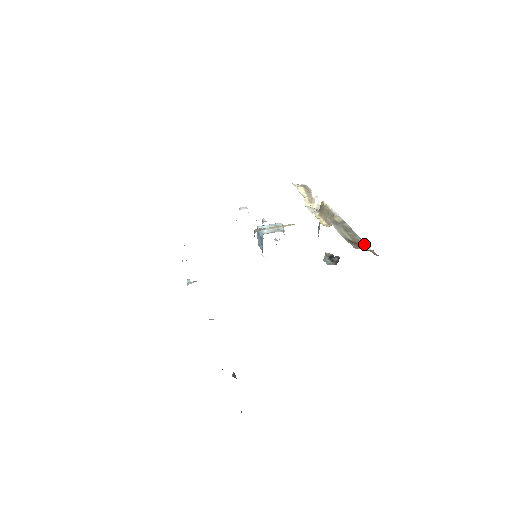
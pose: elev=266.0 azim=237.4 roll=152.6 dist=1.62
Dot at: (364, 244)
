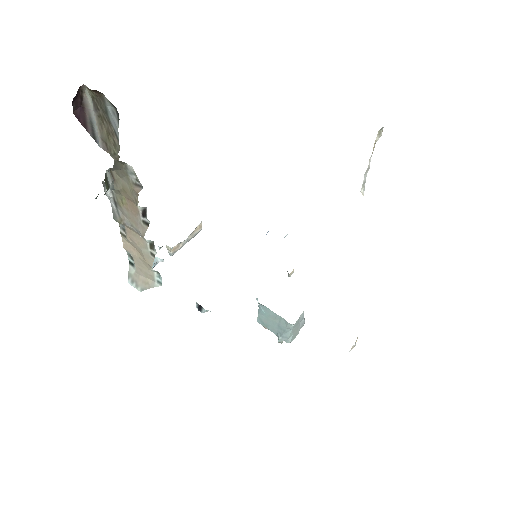
Dot at: occluded
